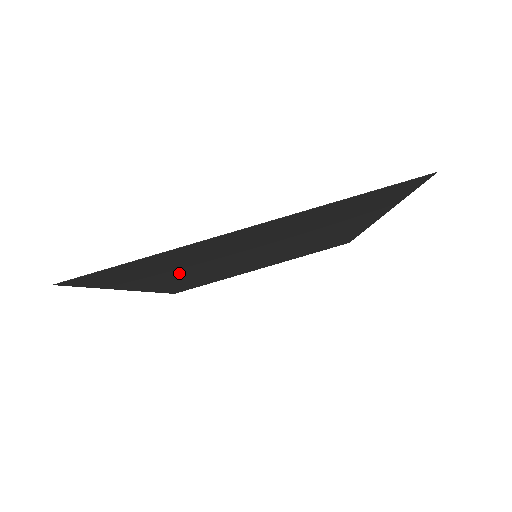
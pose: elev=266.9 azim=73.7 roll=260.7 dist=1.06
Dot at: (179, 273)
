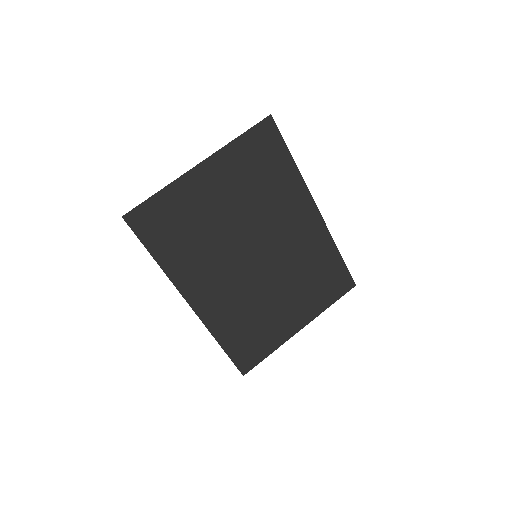
Dot at: (205, 264)
